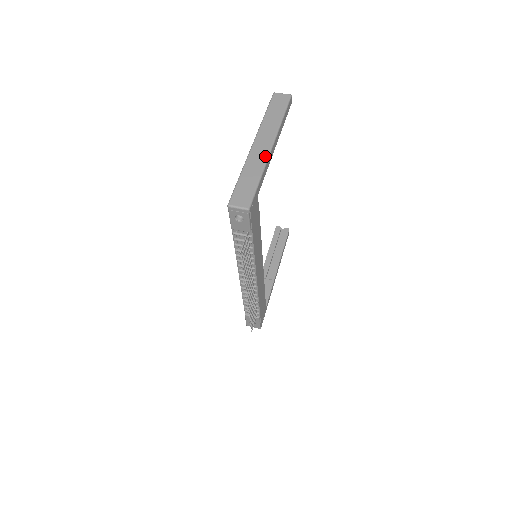
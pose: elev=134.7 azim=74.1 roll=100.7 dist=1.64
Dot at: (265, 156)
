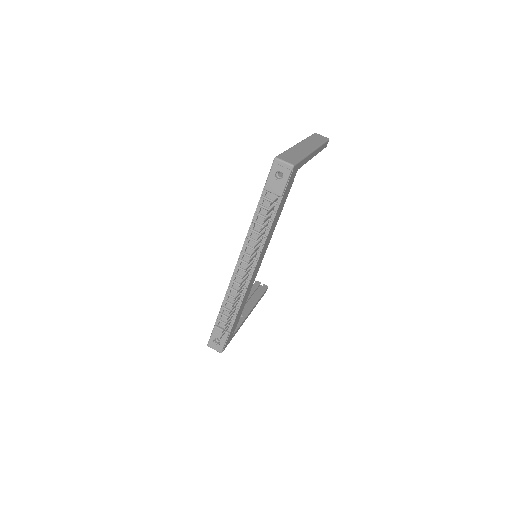
Dot at: (308, 151)
